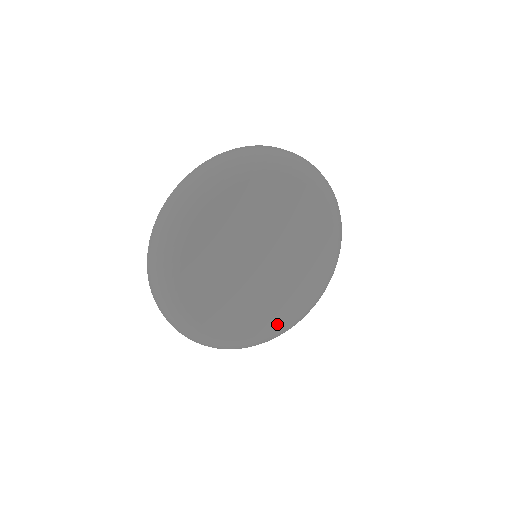
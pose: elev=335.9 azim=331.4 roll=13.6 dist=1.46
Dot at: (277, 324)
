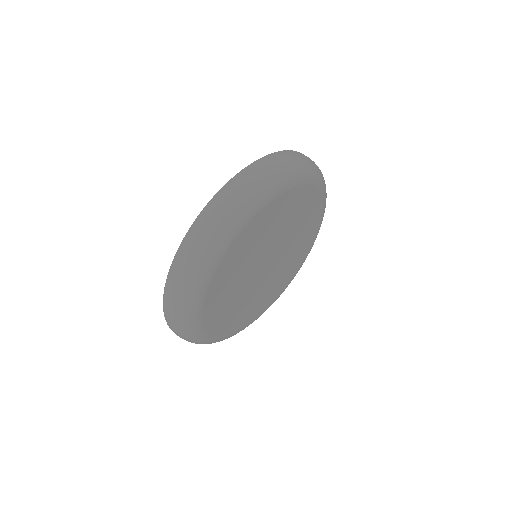
Dot at: (311, 241)
